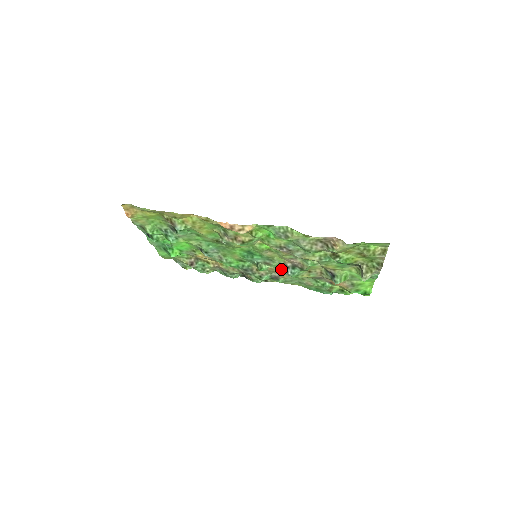
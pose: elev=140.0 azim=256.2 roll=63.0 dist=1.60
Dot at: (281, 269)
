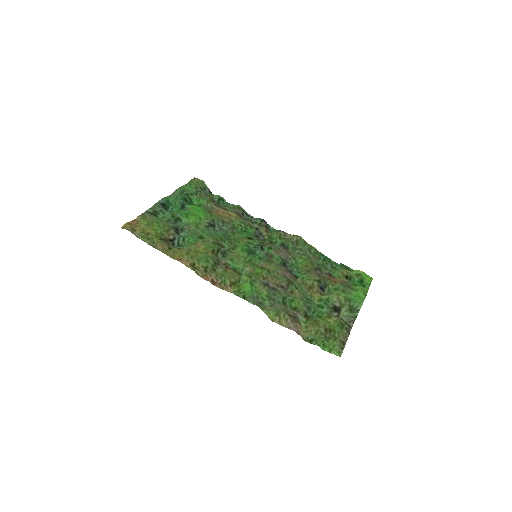
Dot at: (283, 260)
